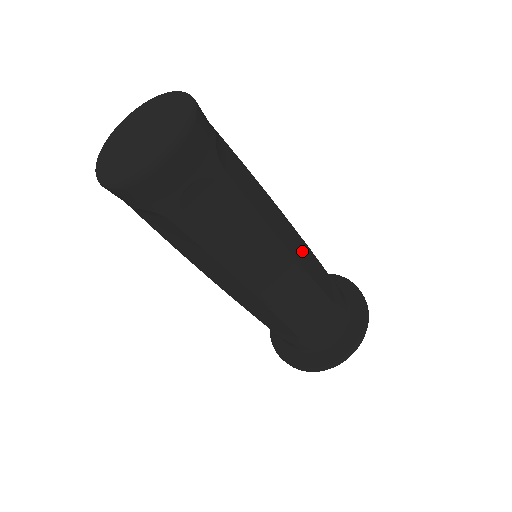
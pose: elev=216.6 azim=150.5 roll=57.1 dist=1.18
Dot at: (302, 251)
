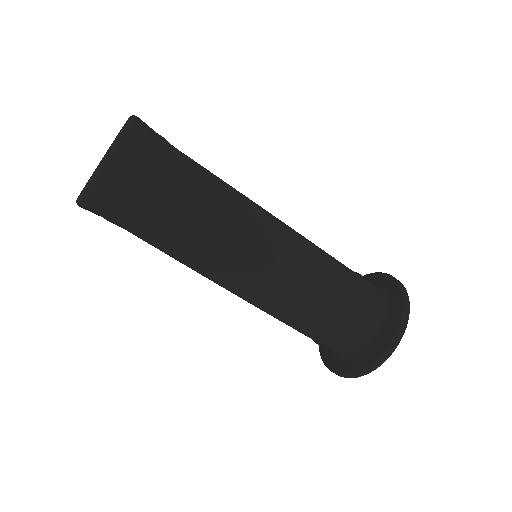
Dot at: occluded
